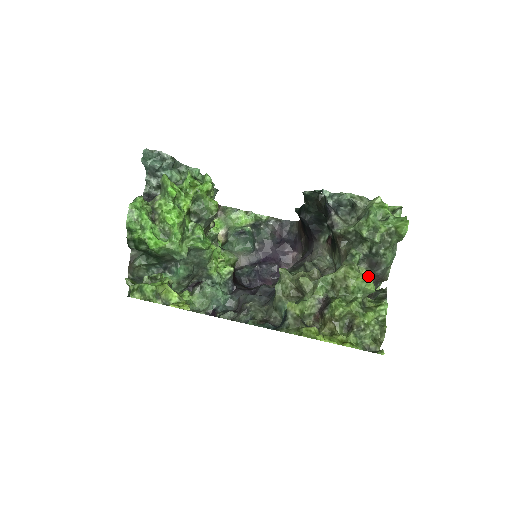
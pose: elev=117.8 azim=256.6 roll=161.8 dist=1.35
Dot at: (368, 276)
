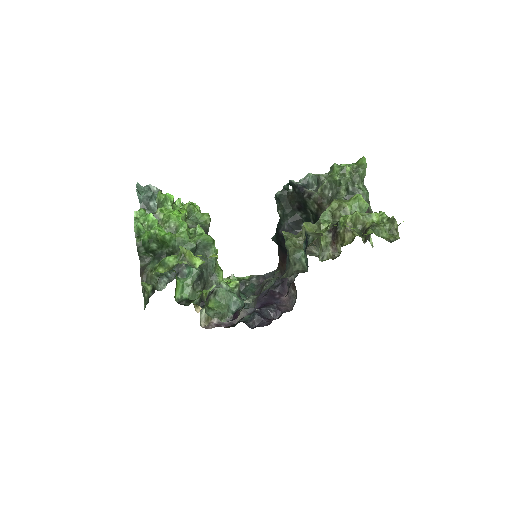
Dot at: (356, 194)
